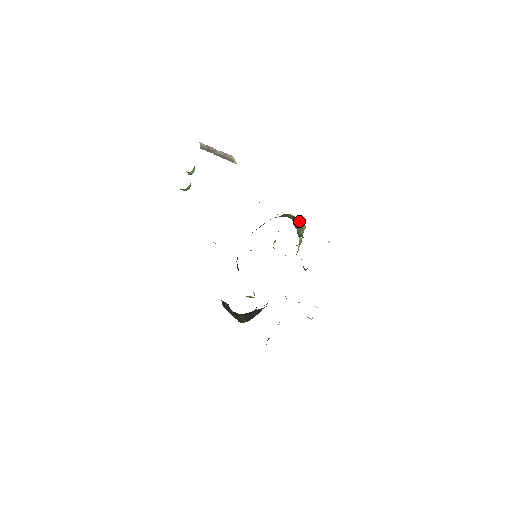
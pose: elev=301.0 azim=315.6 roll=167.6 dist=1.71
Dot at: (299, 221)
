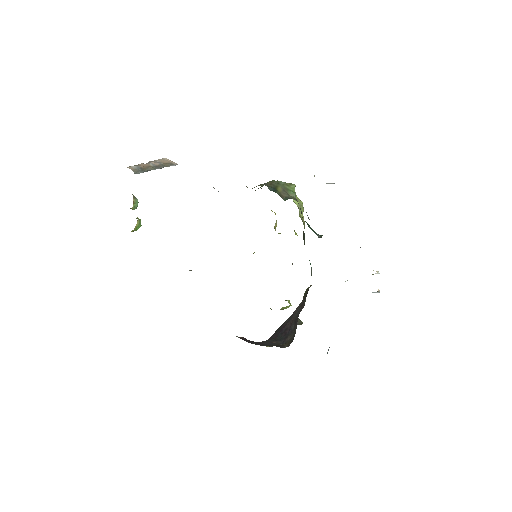
Dot at: (280, 182)
